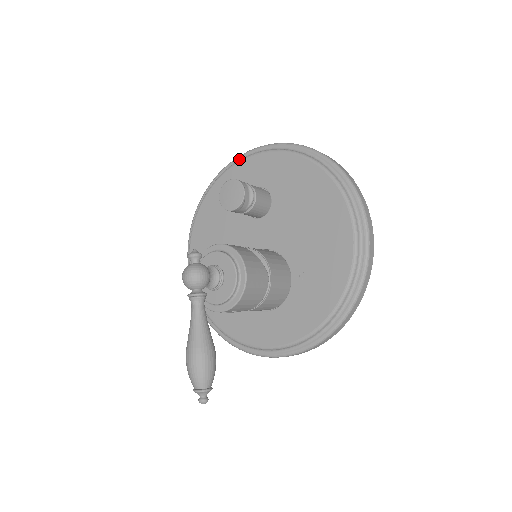
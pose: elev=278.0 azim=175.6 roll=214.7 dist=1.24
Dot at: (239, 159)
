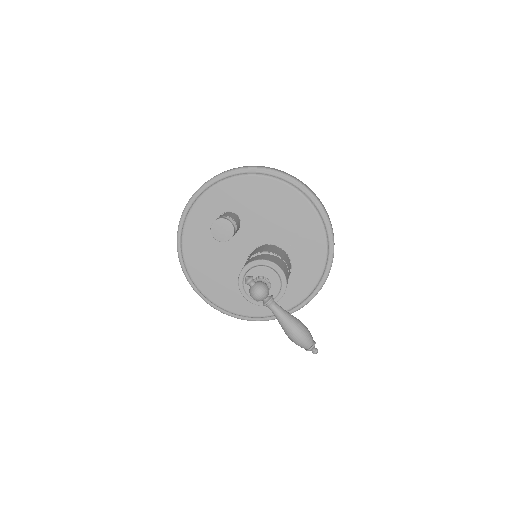
Dot at: (190, 204)
